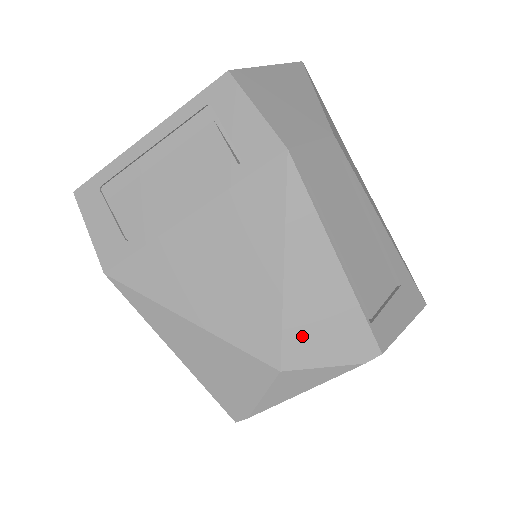
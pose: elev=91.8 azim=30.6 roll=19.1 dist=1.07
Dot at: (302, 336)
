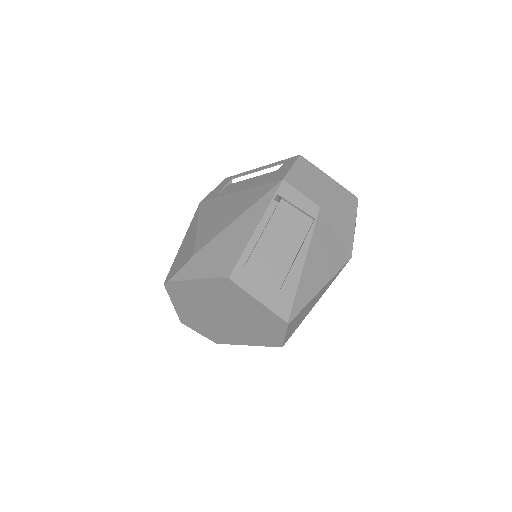
Dot at: (214, 247)
